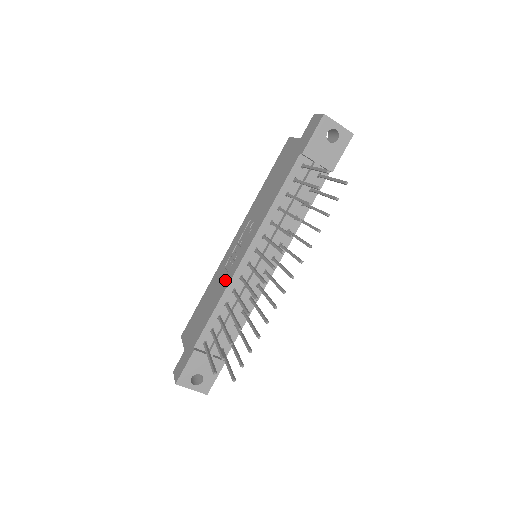
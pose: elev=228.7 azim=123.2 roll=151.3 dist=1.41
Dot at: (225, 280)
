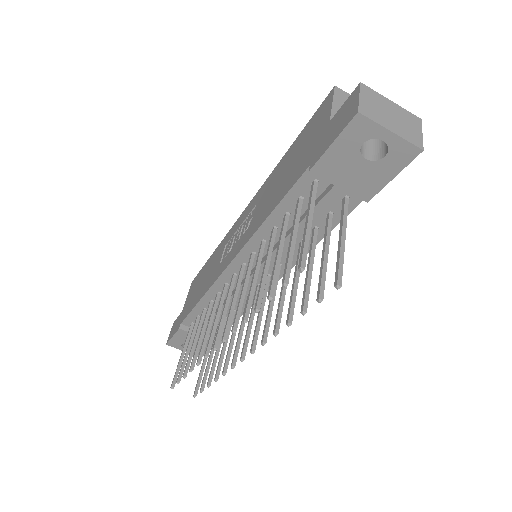
Dot at: (214, 274)
